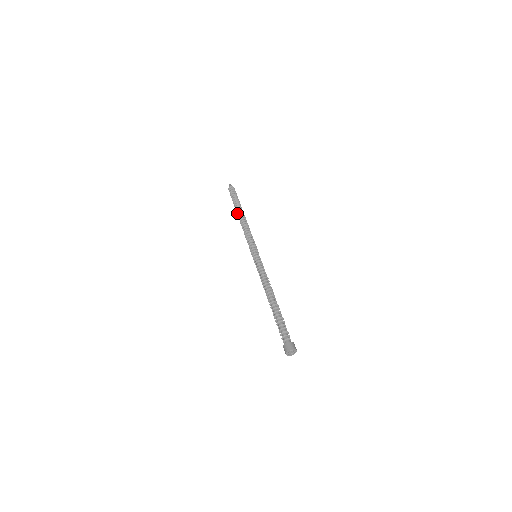
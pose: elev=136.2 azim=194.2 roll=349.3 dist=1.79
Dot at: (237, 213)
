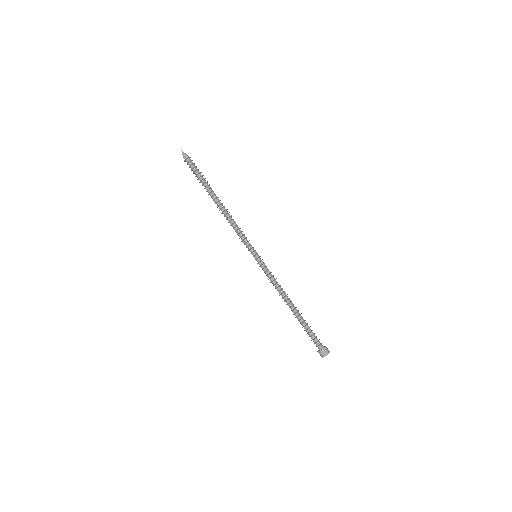
Dot at: (211, 197)
